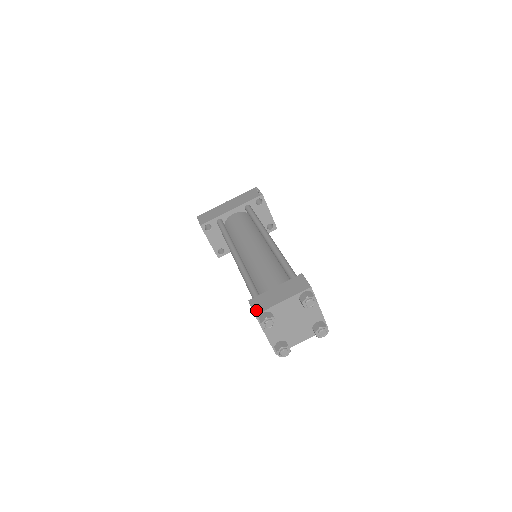
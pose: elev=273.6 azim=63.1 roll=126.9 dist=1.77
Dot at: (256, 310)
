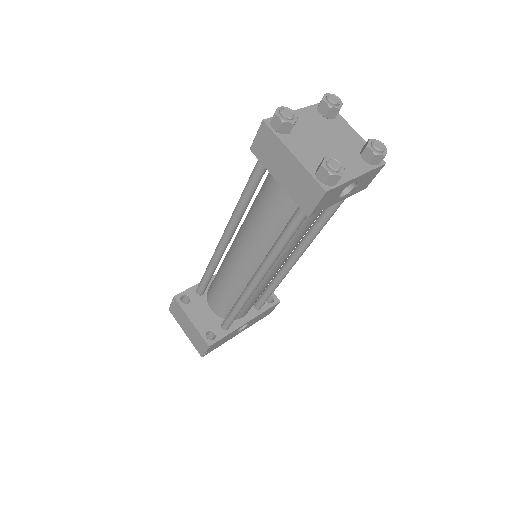
Dot at: (262, 125)
